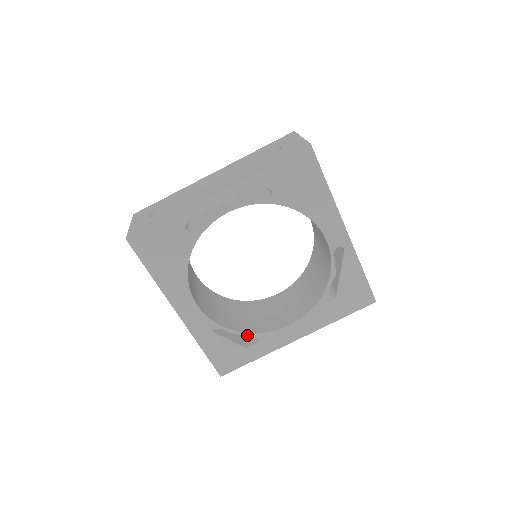
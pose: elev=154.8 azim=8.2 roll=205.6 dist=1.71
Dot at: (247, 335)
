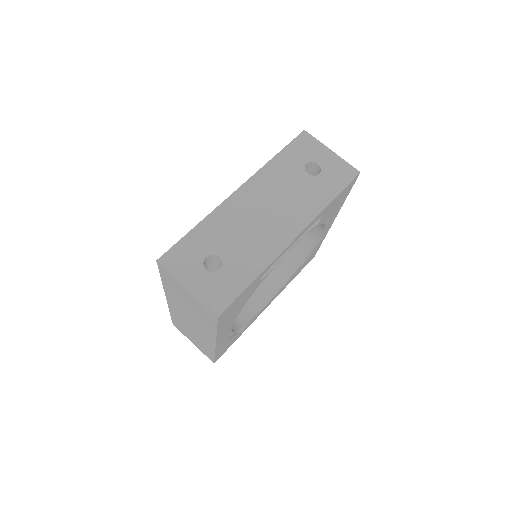
Dot at: occluded
